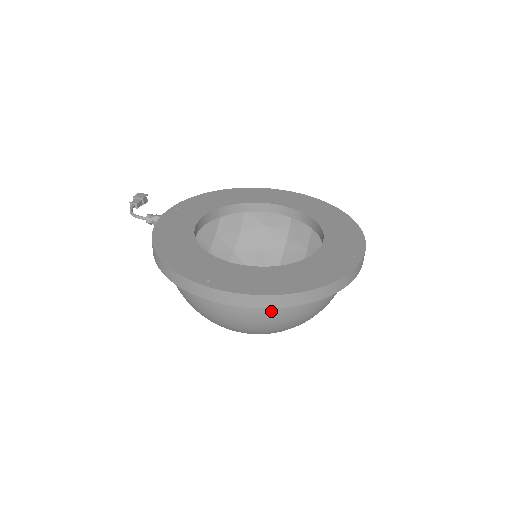
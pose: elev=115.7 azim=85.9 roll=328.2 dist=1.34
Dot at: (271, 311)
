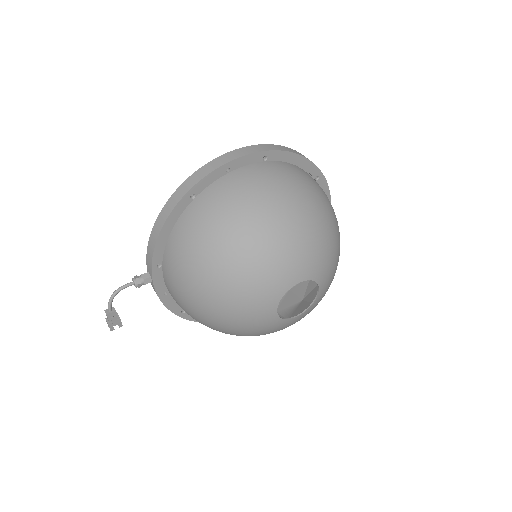
Dot at: (287, 171)
